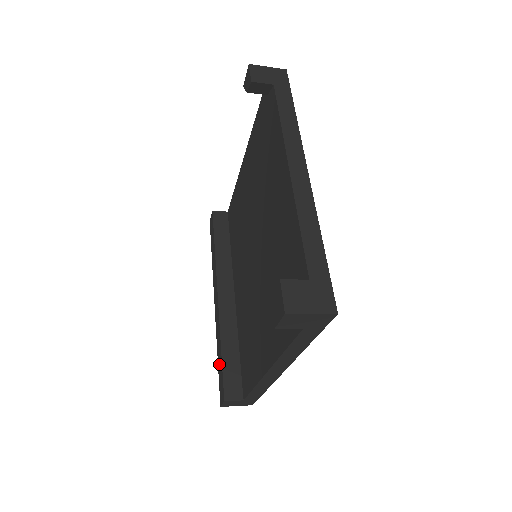
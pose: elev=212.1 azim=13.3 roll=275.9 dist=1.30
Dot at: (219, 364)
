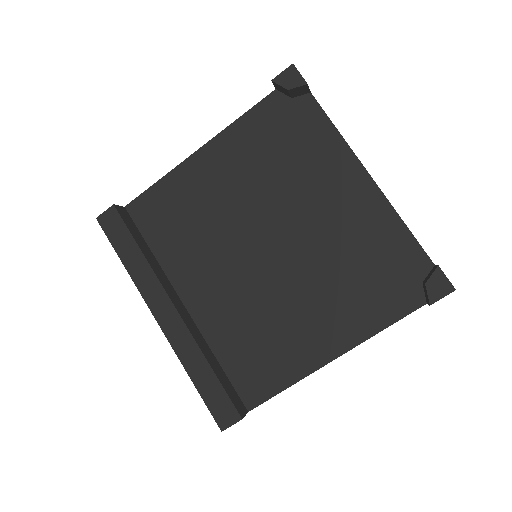
Dot at: (205, 386)
